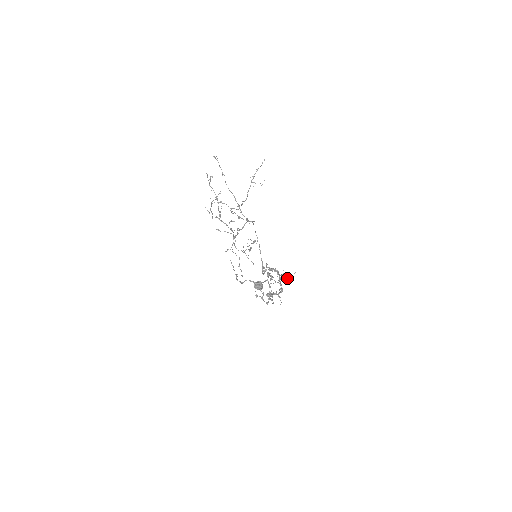
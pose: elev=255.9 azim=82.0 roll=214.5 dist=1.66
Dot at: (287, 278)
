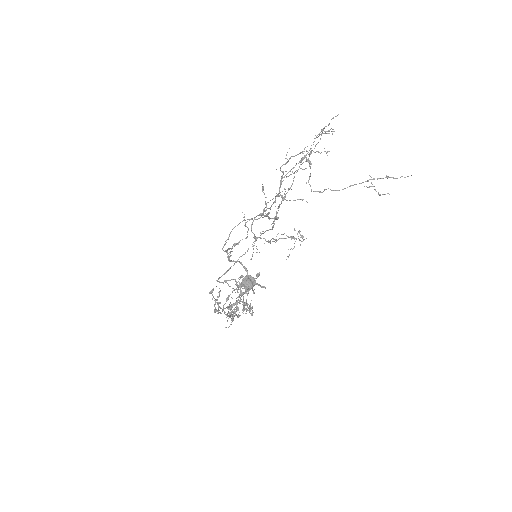
Dot at: occluded
